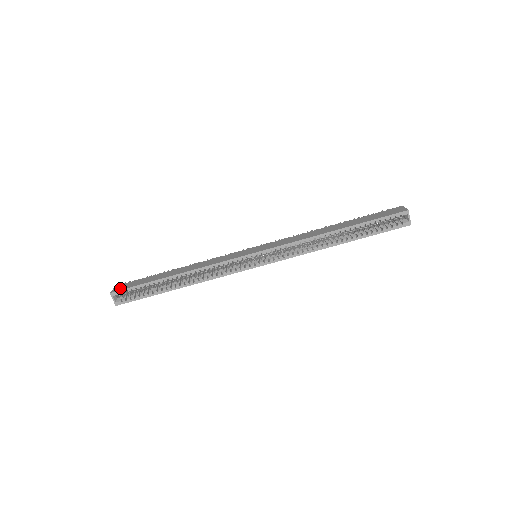
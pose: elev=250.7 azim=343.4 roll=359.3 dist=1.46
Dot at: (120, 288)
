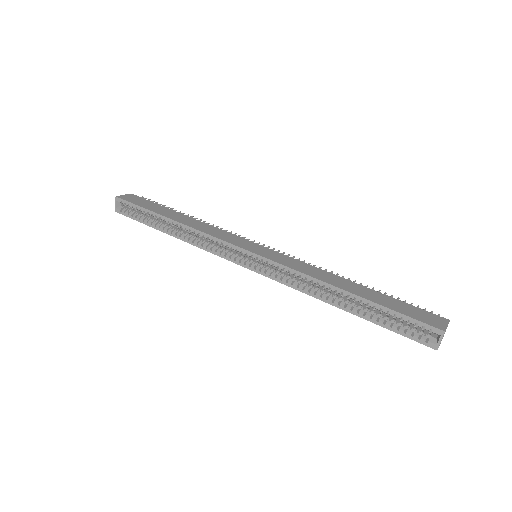
Dot at: (127, 198)
